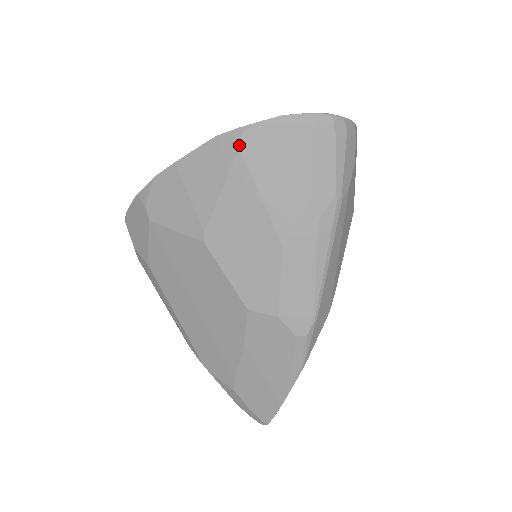
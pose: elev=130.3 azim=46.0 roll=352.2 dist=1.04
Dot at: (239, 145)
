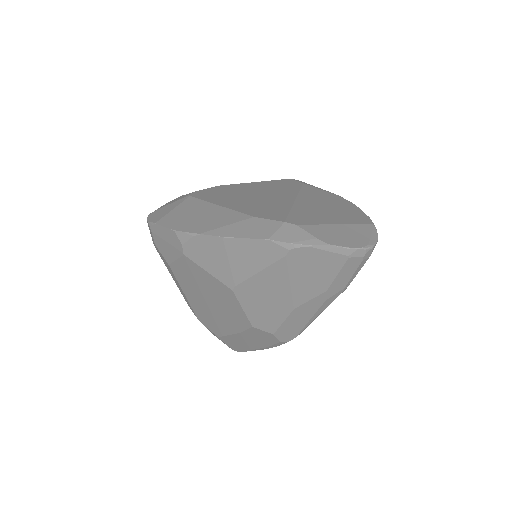
Dot at: (287, 254)
